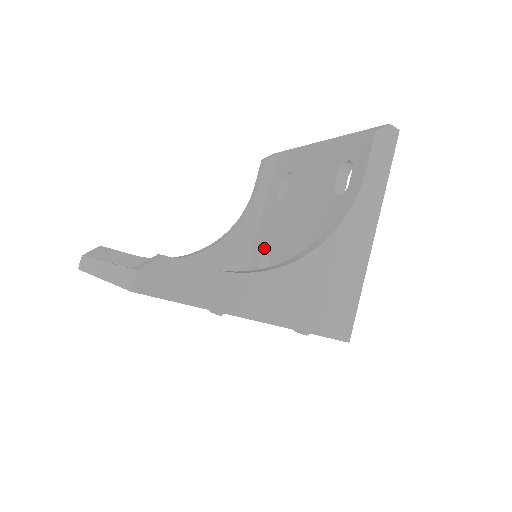
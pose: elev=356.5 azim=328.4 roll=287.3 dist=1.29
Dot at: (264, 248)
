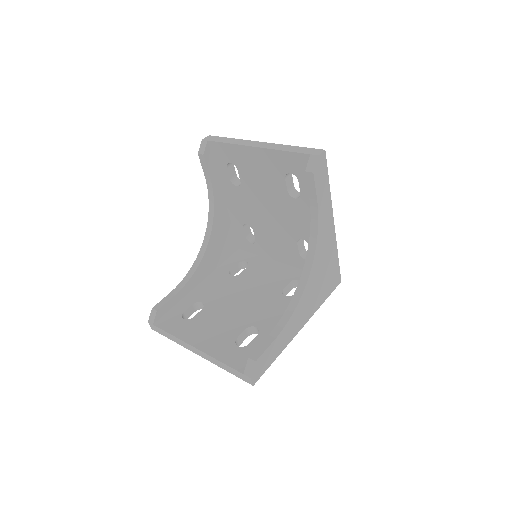
Dot at: (242, 220)
